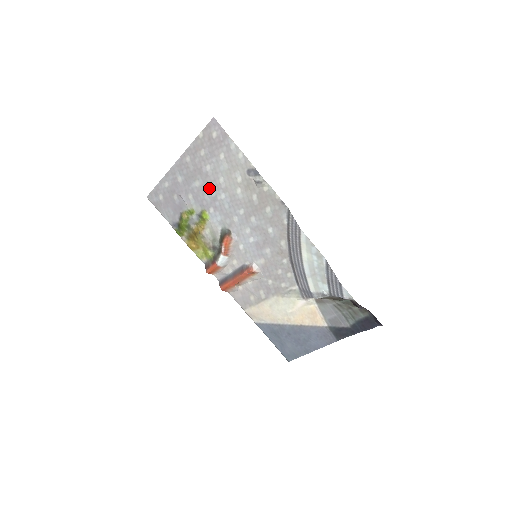
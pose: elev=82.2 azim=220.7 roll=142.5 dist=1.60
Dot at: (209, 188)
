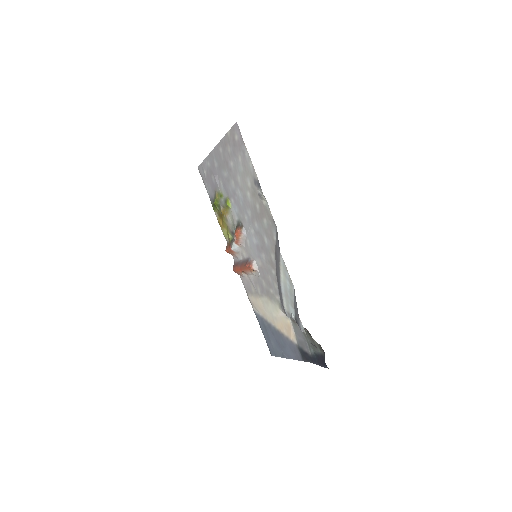
Dot at: (232, 181)
